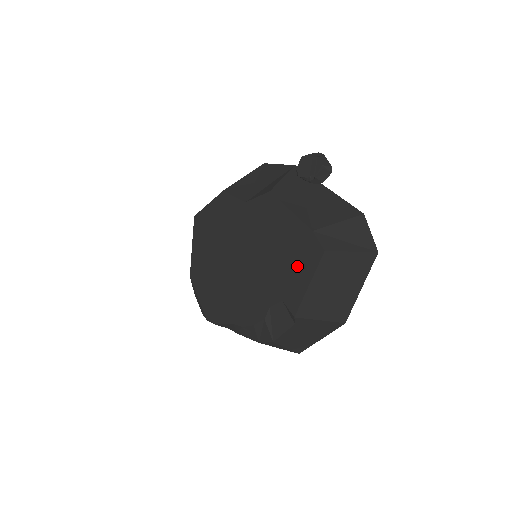
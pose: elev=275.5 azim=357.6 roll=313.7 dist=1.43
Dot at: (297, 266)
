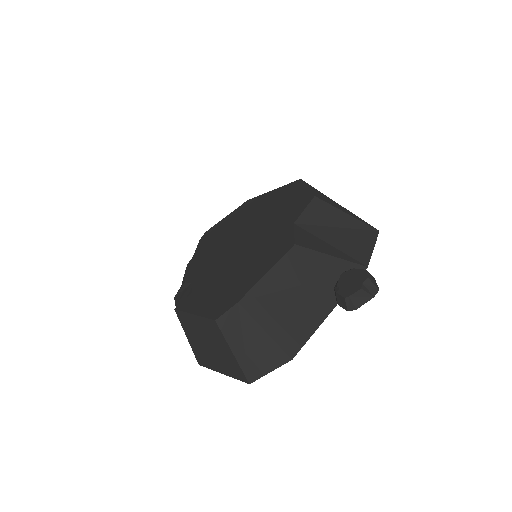
Dot at: (213, 297)
